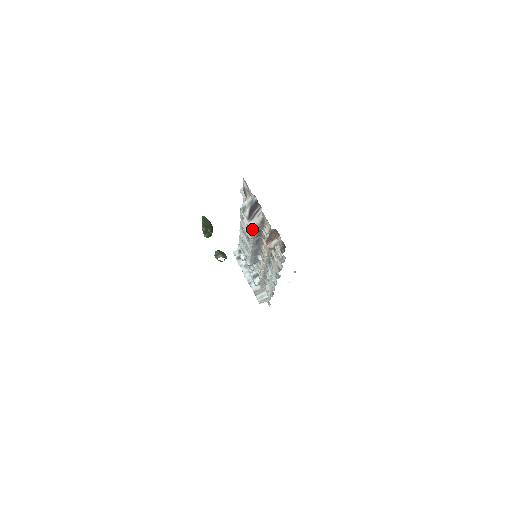
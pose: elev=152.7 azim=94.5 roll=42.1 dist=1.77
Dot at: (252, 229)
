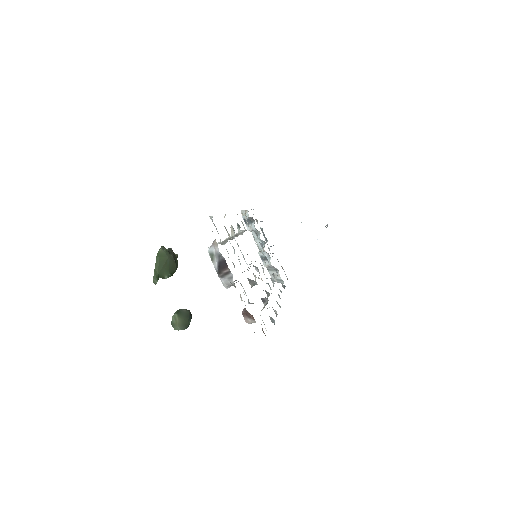
Dot at: occluded
